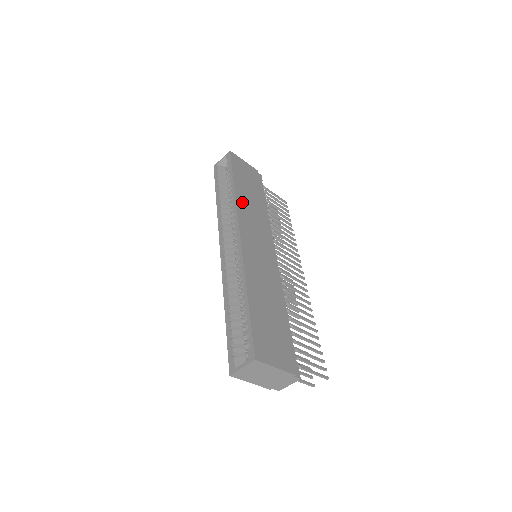
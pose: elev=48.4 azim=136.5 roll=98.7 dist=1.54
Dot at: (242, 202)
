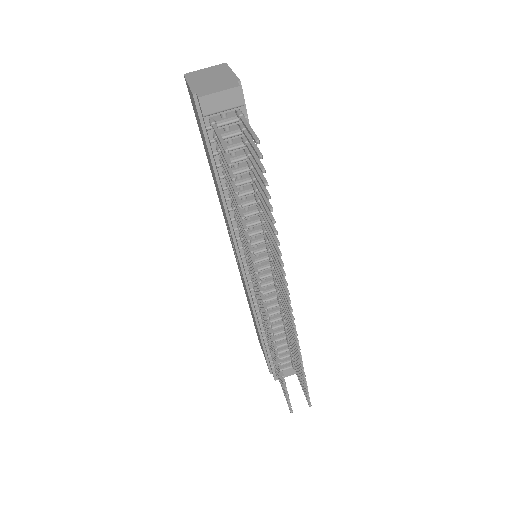
Dot at: occluded
